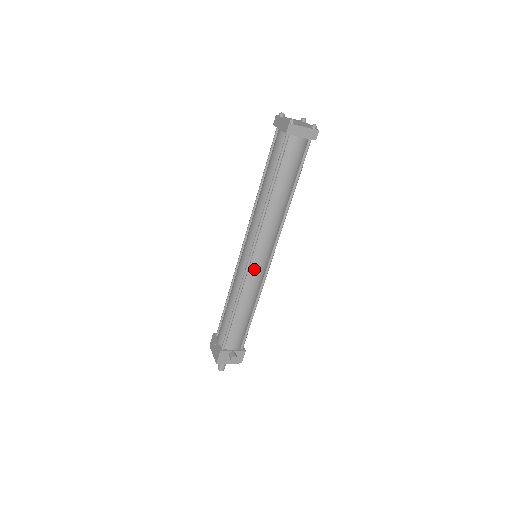
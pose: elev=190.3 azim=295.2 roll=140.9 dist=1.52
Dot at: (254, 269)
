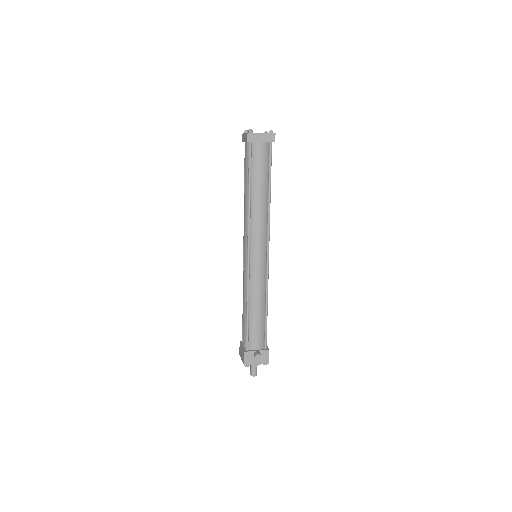
Dot at: (254, 266)
